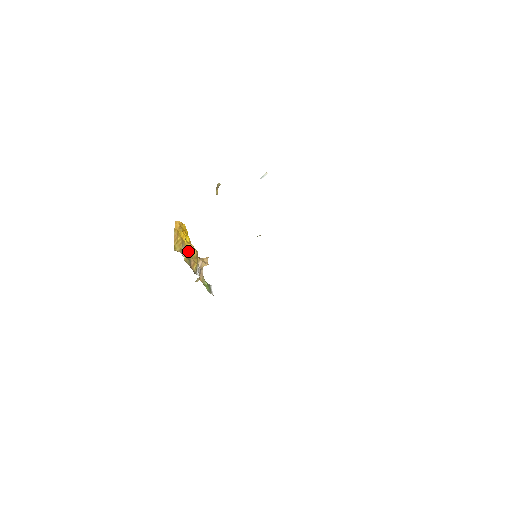
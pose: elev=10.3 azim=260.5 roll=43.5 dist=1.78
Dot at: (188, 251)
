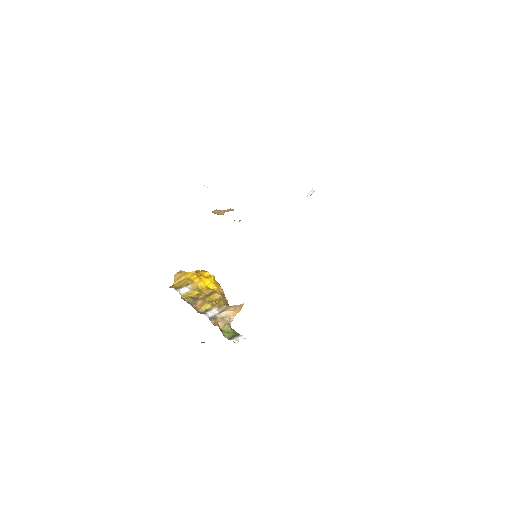
Dot at: (197, 291)
